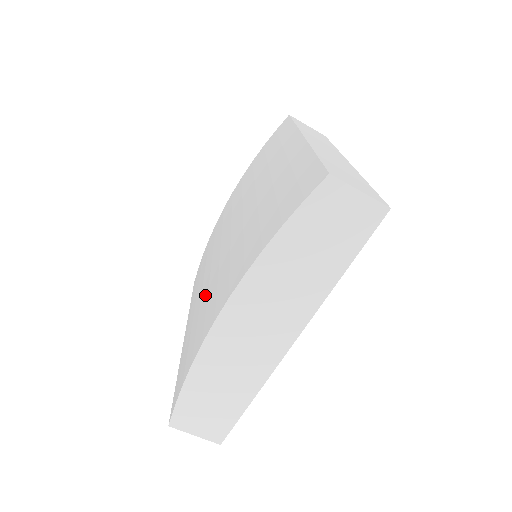
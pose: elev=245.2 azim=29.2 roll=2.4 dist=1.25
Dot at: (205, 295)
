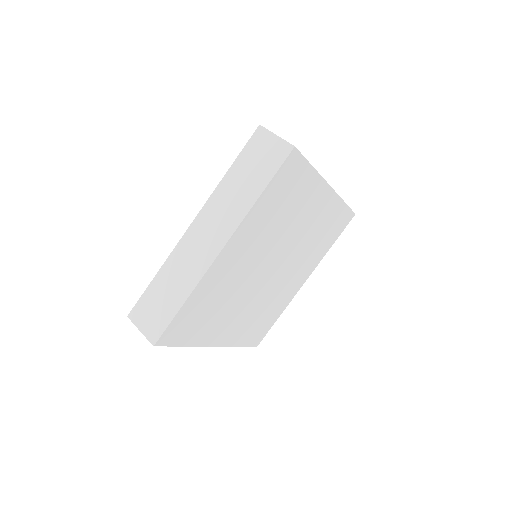
Dot at: occluded
